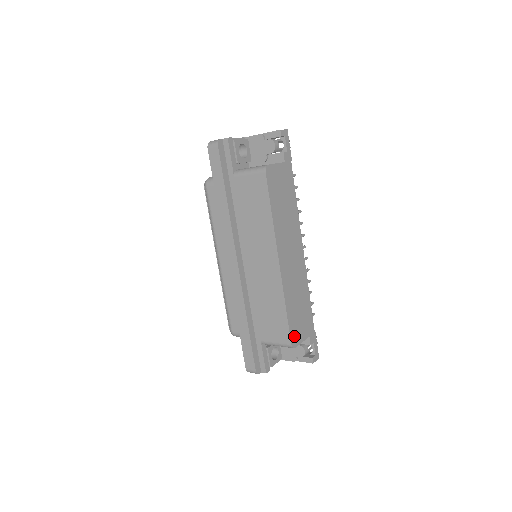
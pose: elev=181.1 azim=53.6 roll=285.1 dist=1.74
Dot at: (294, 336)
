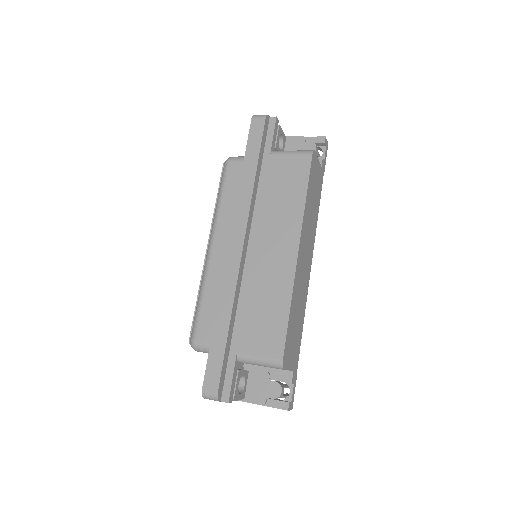
Dot at: (286, 353)
